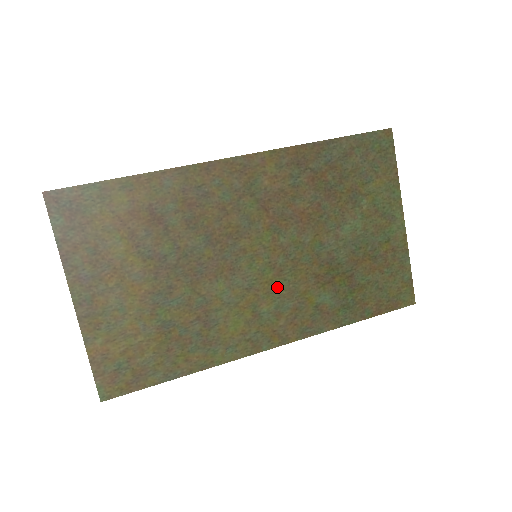
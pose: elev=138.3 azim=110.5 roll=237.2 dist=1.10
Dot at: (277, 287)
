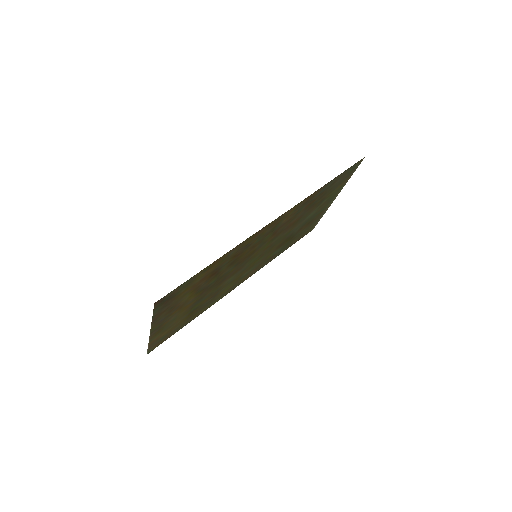
Dot at: (257, 262)
